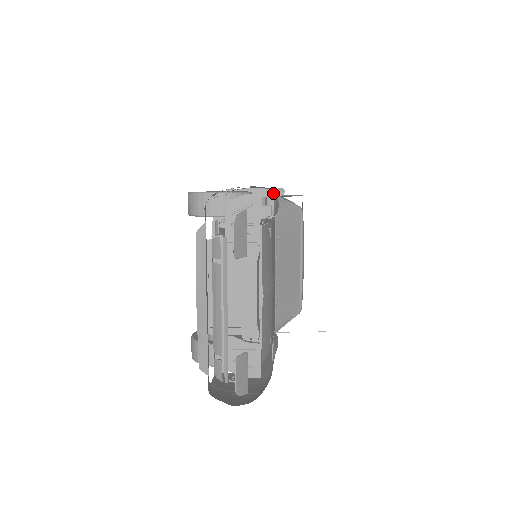
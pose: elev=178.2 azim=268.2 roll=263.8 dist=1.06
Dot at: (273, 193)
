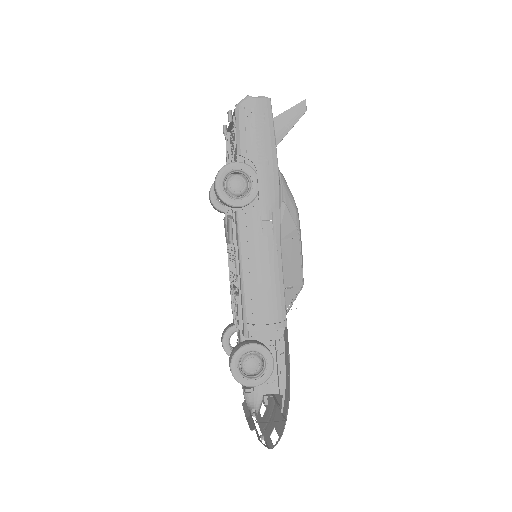
Dot at: (286, 327)
